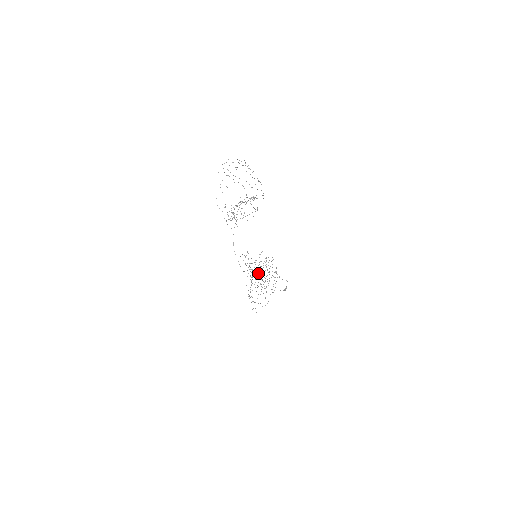
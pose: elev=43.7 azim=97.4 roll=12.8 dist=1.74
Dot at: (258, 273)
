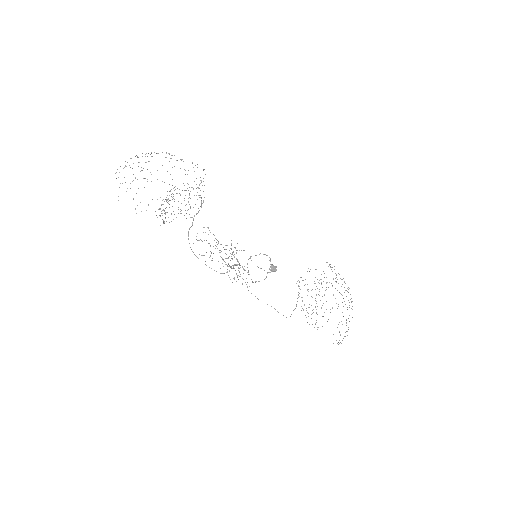
Dot at: occluded
